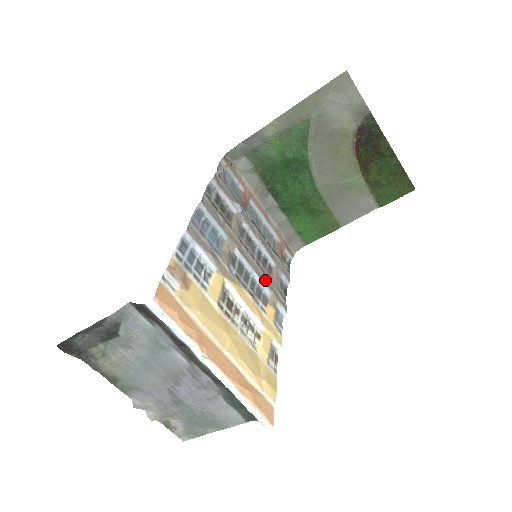
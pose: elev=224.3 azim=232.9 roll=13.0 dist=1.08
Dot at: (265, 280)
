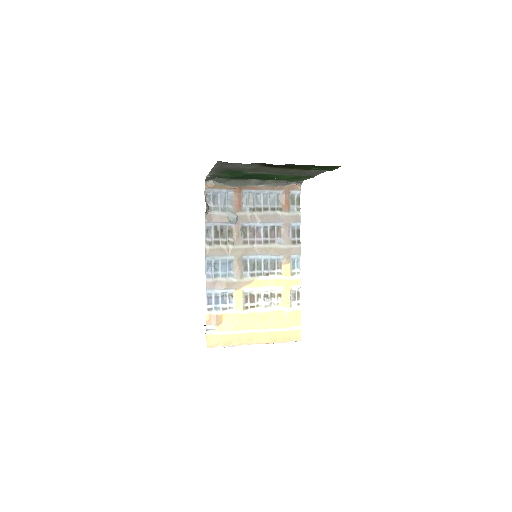
Dot at: (274, 251)
